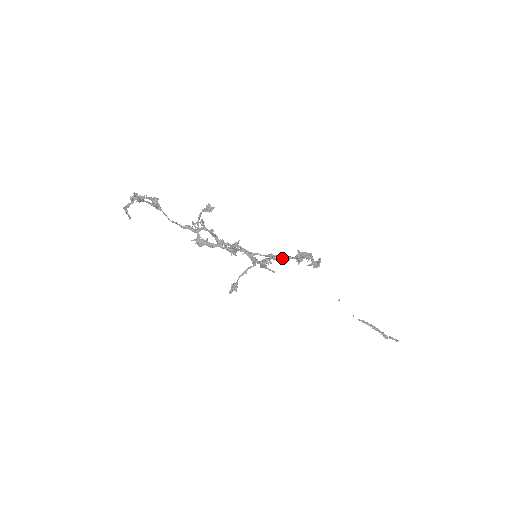
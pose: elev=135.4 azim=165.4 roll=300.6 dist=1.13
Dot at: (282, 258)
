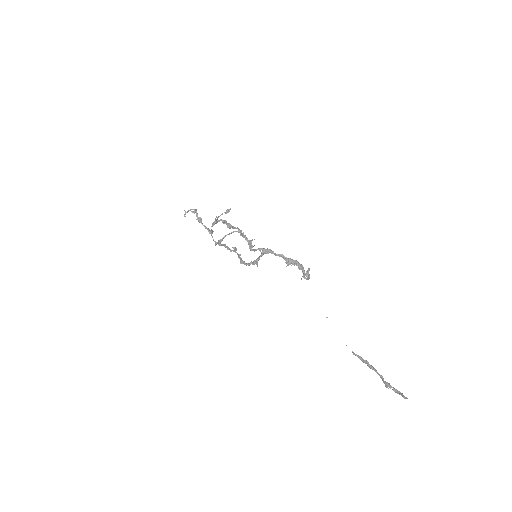
Dot at: (271, 251)
